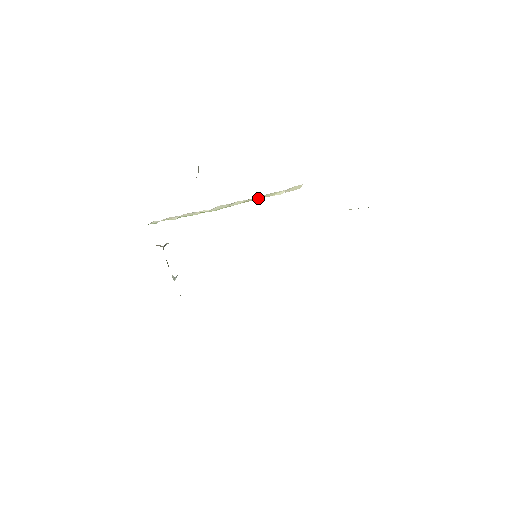
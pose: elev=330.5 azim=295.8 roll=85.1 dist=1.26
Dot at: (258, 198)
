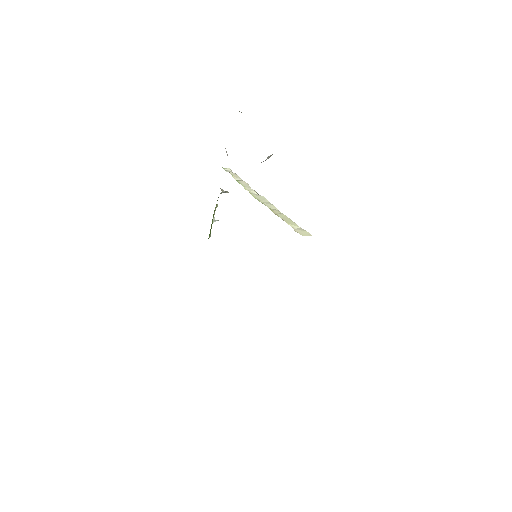
Dot at: (280, 216)
